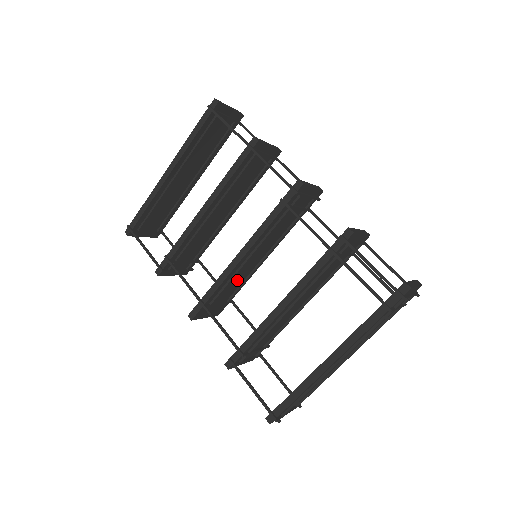
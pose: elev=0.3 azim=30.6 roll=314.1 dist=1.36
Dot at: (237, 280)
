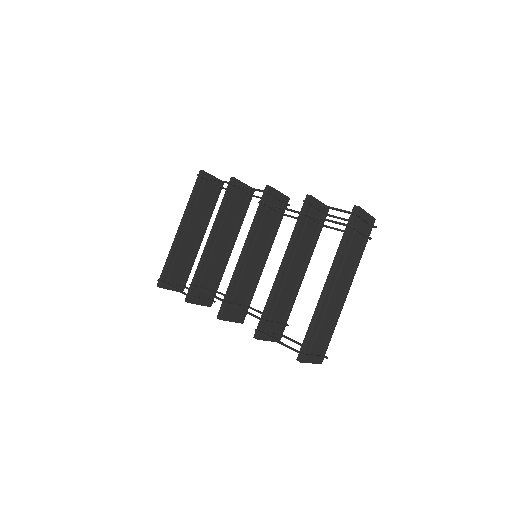
Dot at: (248, 281)
